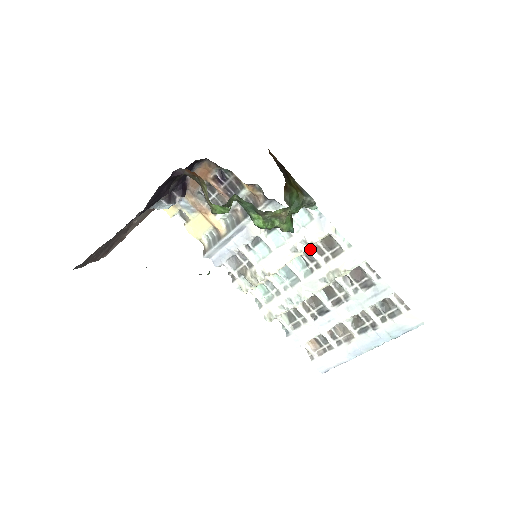
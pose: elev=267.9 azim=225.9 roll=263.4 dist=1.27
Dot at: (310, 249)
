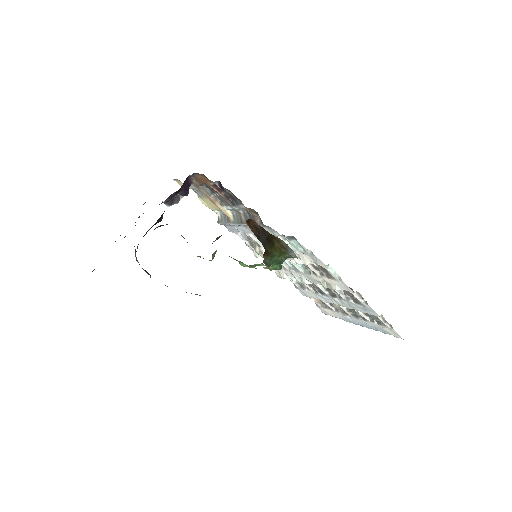
Dot at: occluded
